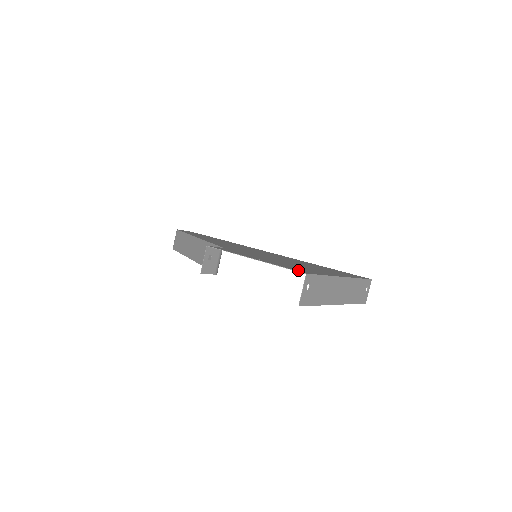
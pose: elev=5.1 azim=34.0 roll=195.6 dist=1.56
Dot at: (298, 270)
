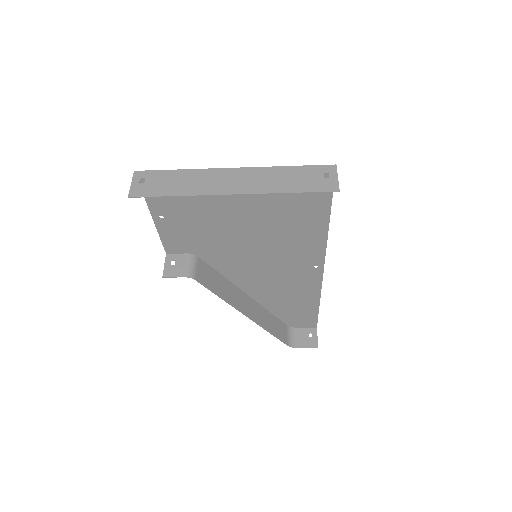
Dot at: occluded
